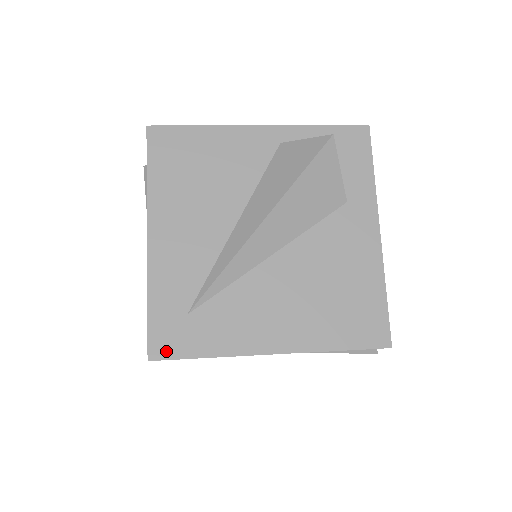
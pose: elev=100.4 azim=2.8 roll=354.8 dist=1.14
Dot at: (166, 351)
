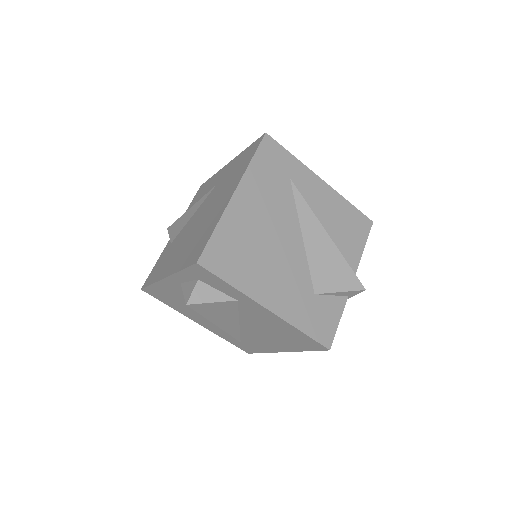
Dot at: (249, 351)
